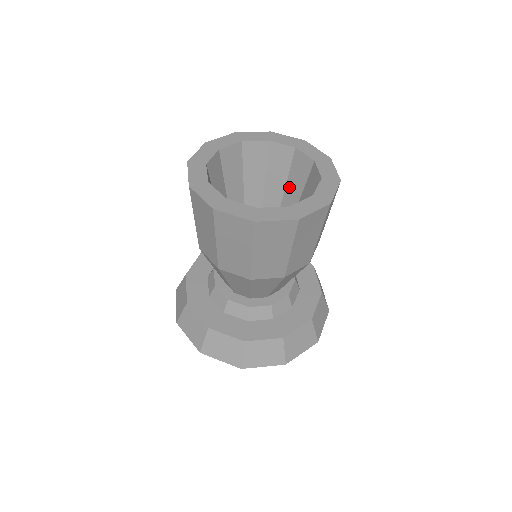
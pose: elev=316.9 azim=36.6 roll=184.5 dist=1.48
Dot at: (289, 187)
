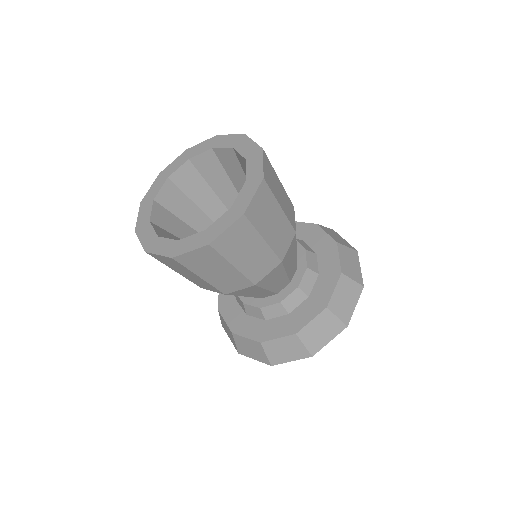
Dot at: (217, 188)
